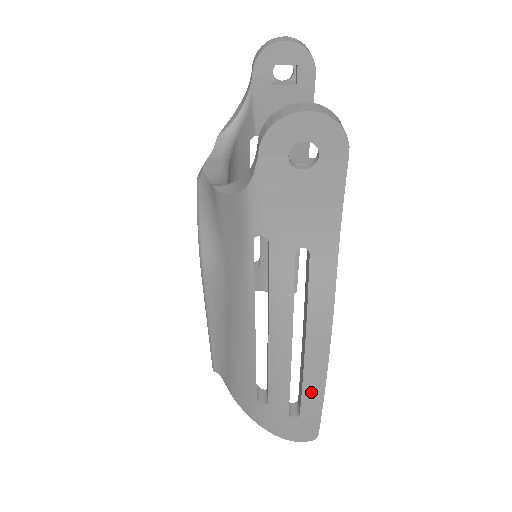
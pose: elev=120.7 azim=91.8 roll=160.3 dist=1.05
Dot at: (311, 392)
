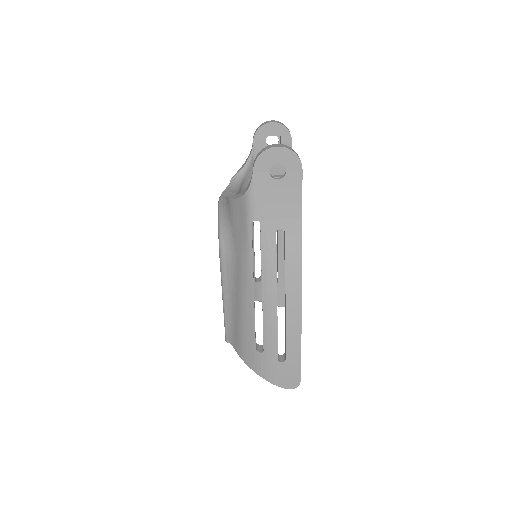
Dot at: (292, 338)
